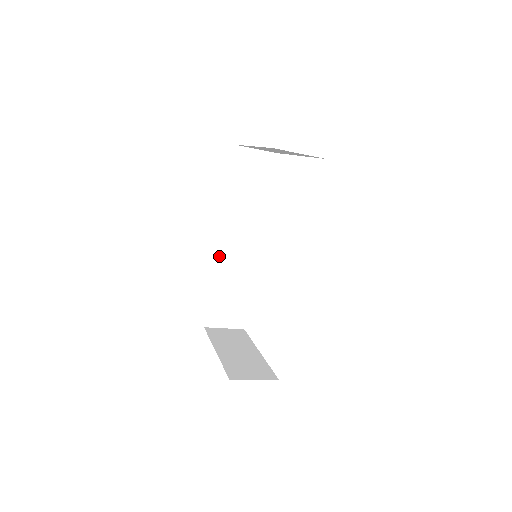
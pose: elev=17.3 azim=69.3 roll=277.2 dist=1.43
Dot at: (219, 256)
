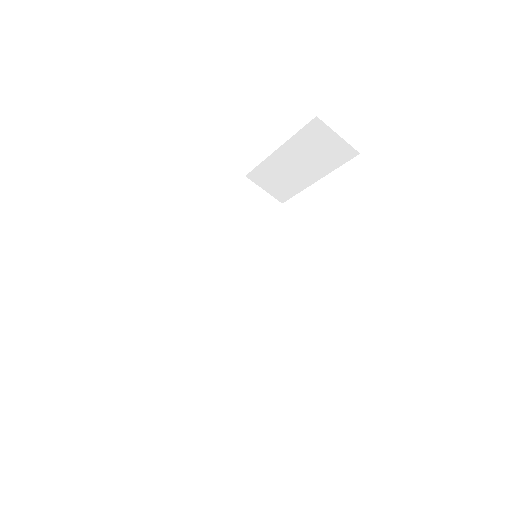
Dot at: (197, 277)
